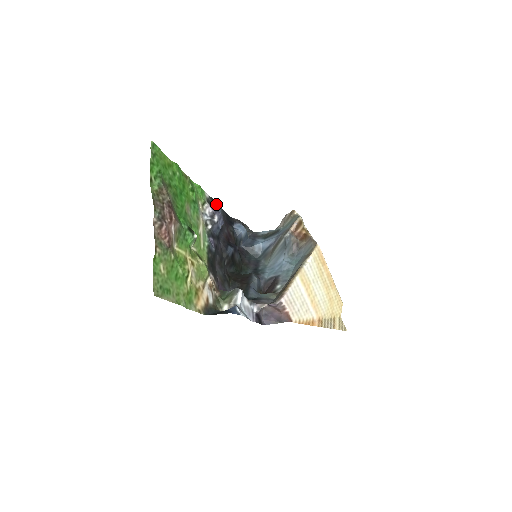
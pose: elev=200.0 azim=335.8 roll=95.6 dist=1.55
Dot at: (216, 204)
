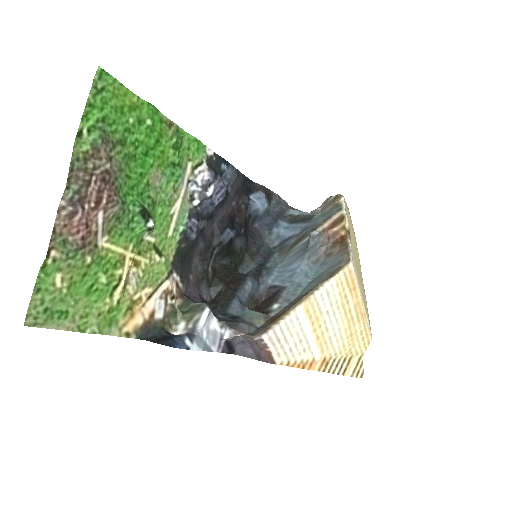
Dot at: (225, 164)
